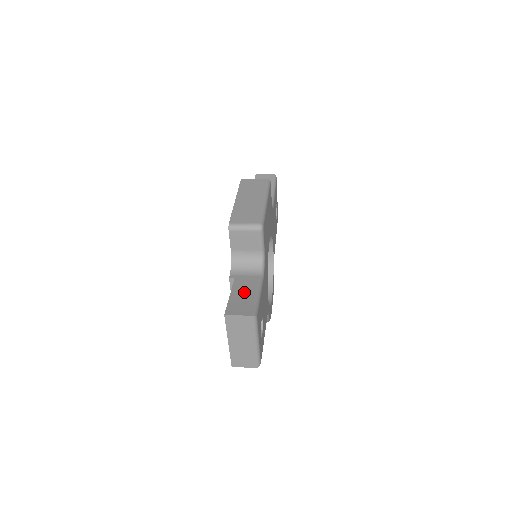
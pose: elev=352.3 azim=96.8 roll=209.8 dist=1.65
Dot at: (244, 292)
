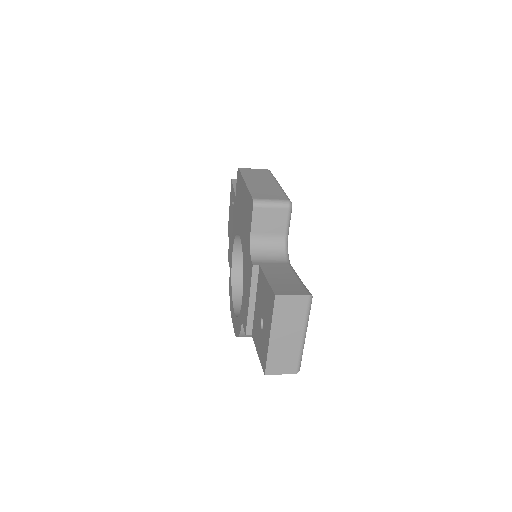
Dot at: (281, 276)
